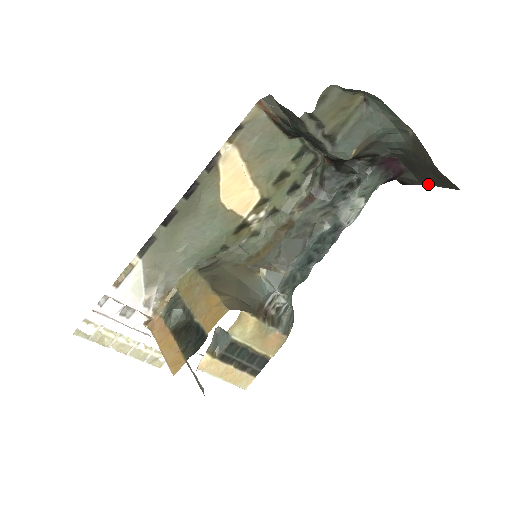
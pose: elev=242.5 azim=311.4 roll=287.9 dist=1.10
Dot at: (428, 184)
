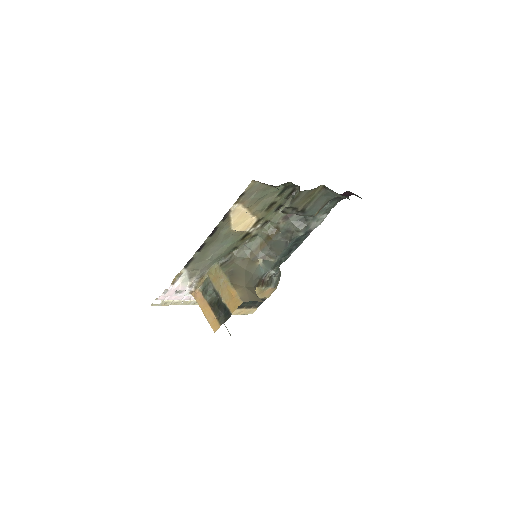
Dot at: occluded
